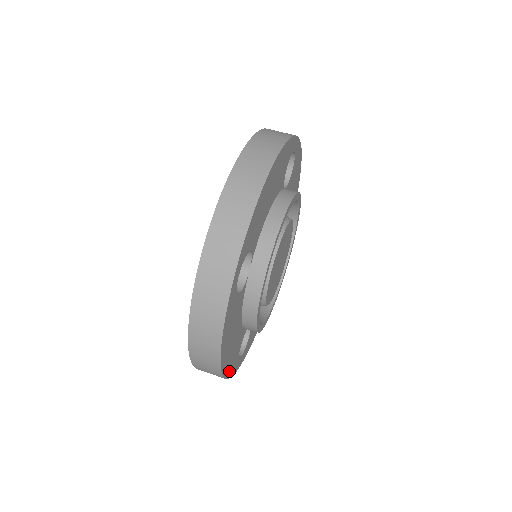
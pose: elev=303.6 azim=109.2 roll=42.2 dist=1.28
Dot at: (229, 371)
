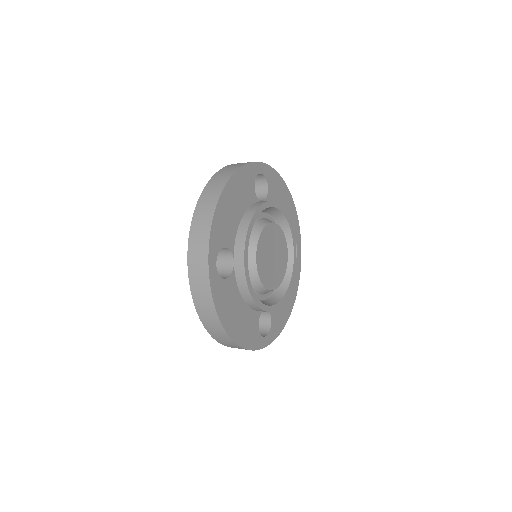
Dot at: (216, 225)
